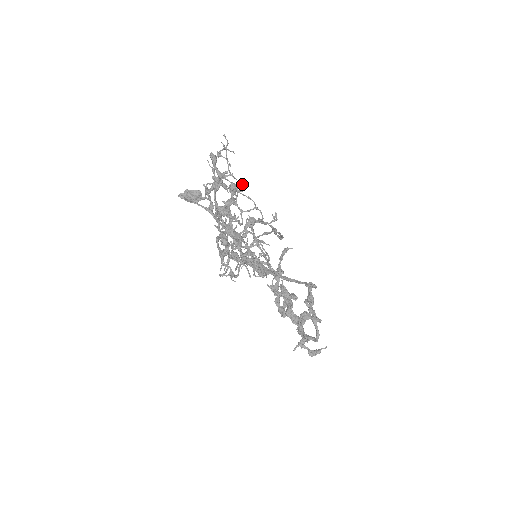
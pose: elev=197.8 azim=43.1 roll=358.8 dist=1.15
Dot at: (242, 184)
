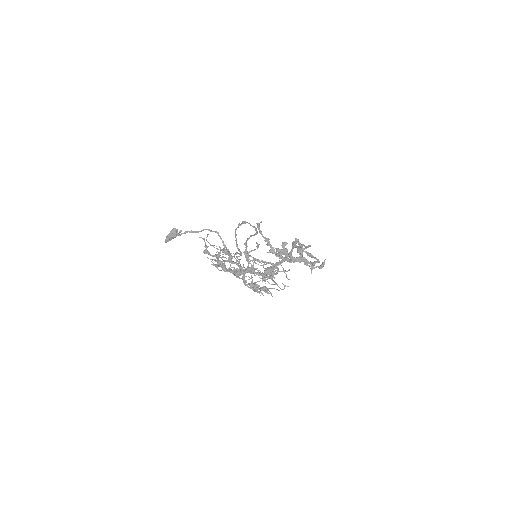
Dot at: (237, 257)
